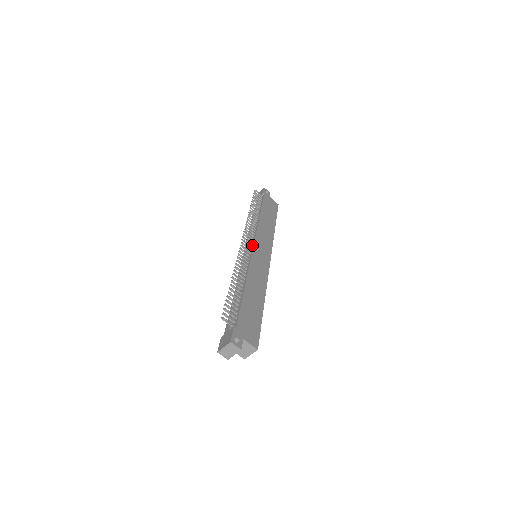
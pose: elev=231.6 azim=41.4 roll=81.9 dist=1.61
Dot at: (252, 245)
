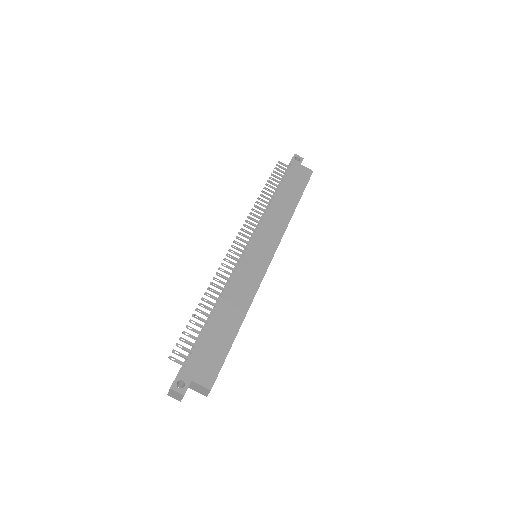
Dot at: (248, 245)
